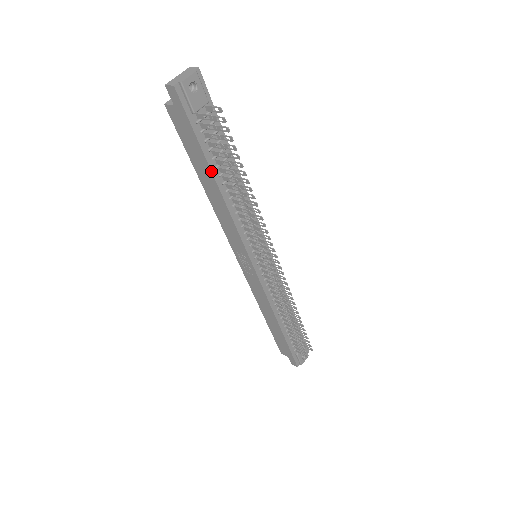
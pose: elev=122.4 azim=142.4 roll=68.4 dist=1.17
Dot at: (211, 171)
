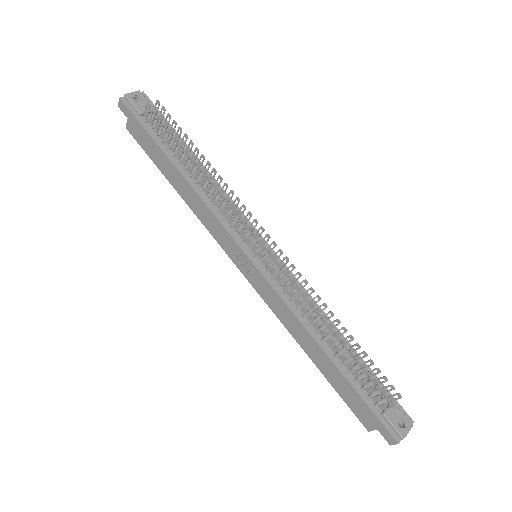
Dot at: (167, 158)
